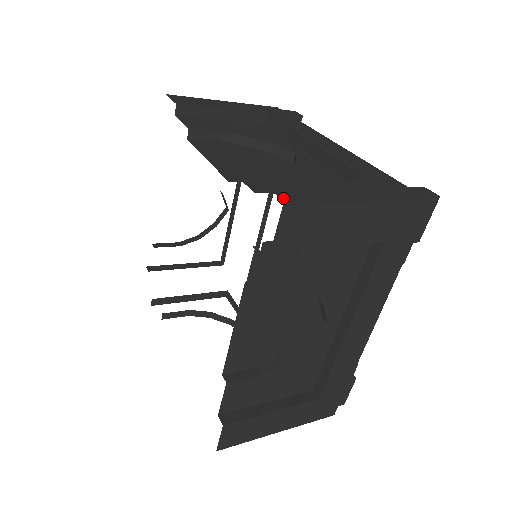
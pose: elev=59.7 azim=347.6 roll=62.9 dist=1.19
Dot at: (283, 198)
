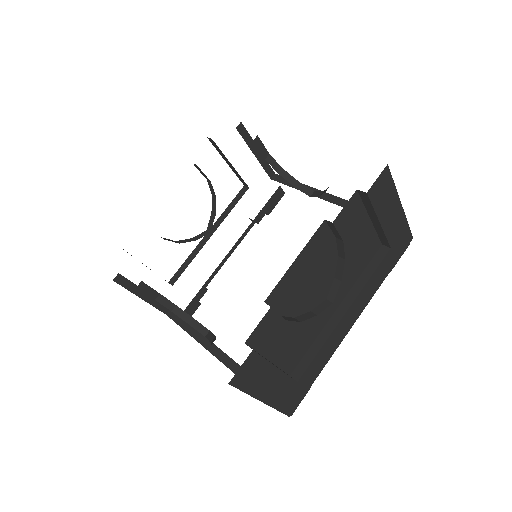
Dot at: occluded
